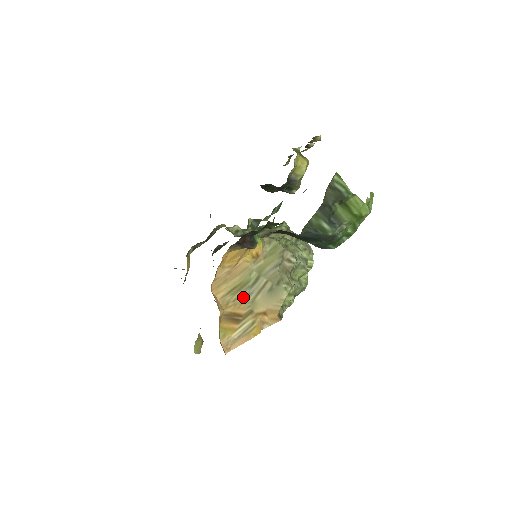
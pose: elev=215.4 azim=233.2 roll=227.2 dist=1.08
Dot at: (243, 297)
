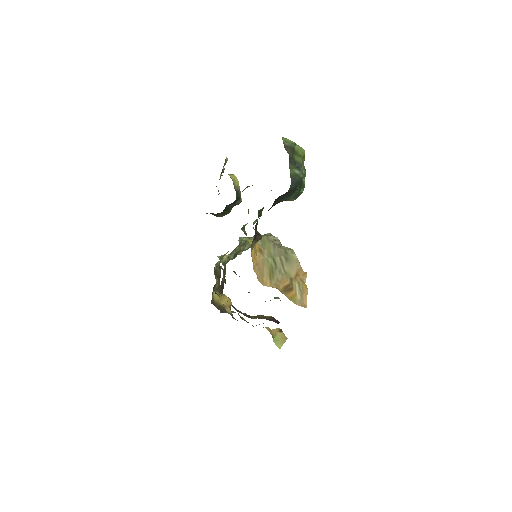
Dot at: (279, 275)
